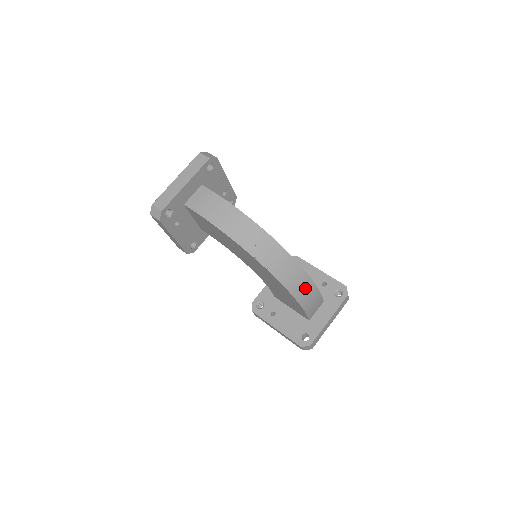
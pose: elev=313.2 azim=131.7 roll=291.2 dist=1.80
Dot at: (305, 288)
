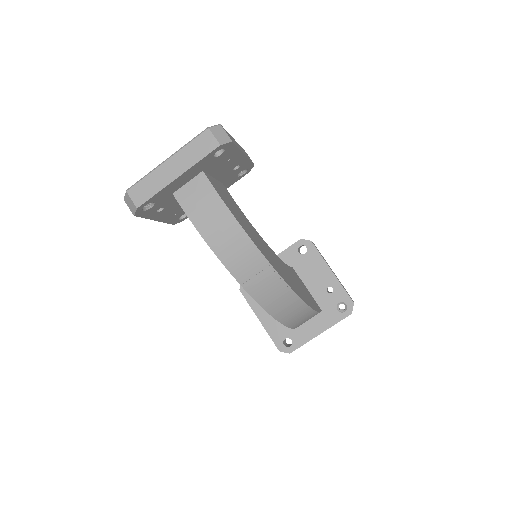
Dot at: (301, 316)
